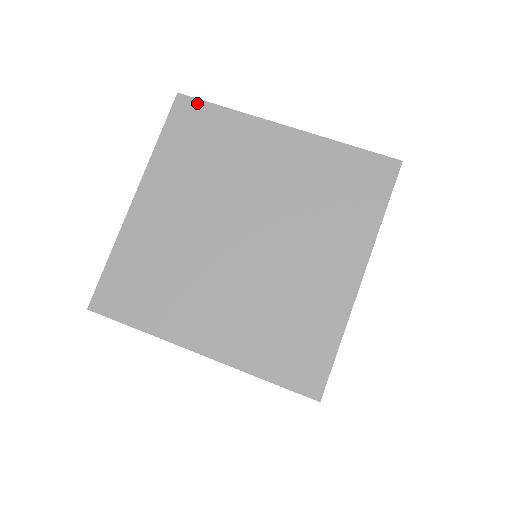
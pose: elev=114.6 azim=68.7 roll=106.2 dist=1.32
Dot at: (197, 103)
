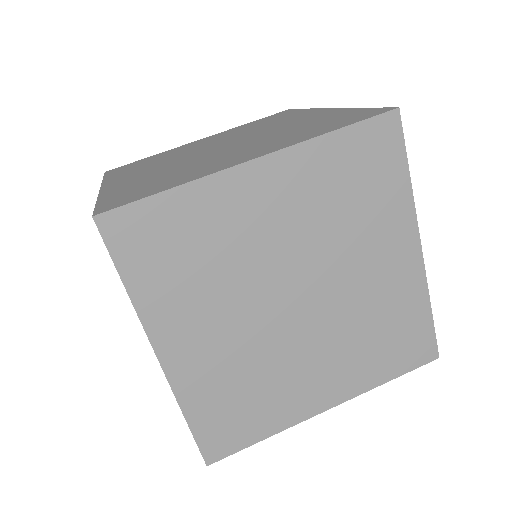
Dot at: (294, 110)
